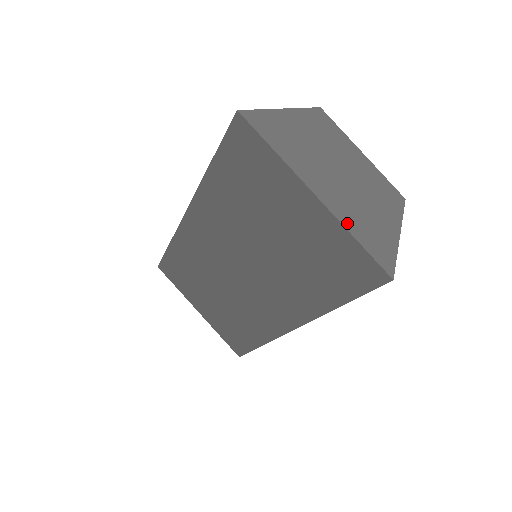
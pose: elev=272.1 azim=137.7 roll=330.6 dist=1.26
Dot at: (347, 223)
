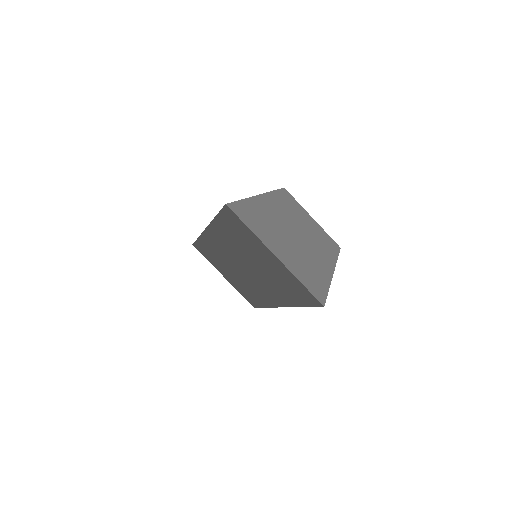
Dot at: (296, 273)
